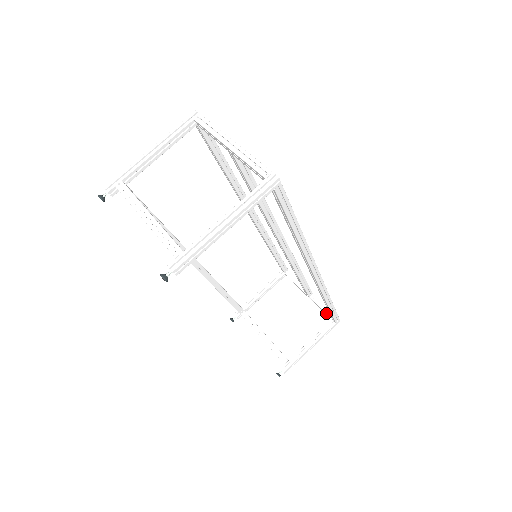
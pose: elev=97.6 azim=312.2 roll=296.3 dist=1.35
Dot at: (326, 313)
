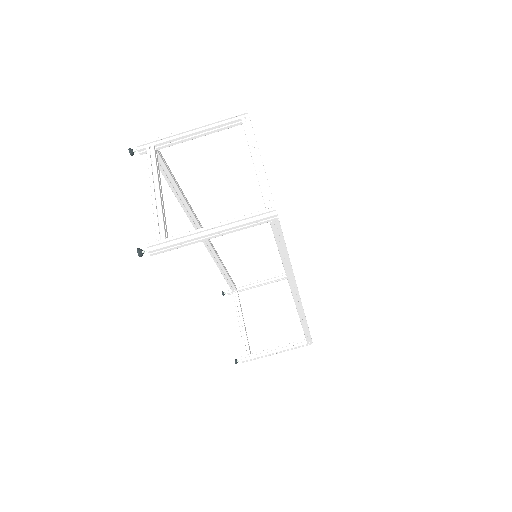
Dot at: occluded
